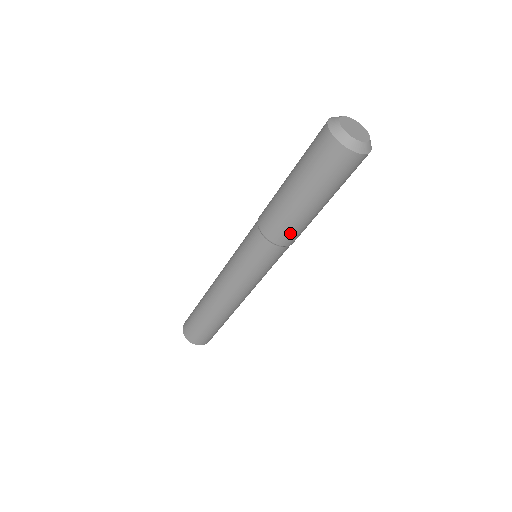
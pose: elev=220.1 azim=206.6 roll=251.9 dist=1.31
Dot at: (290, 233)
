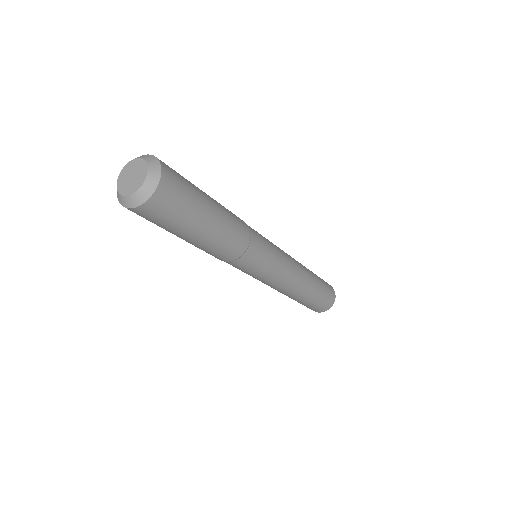
Dot at: (233, 245)
